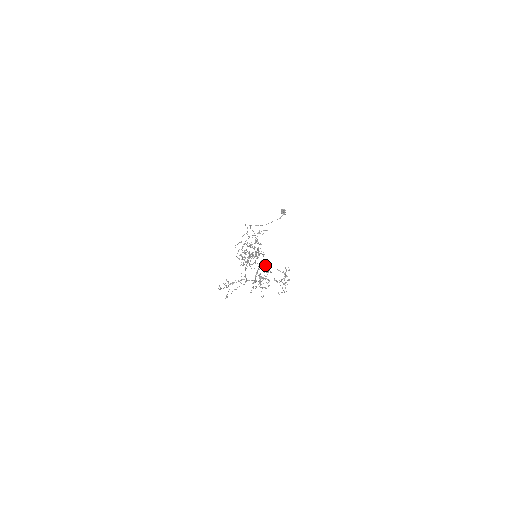
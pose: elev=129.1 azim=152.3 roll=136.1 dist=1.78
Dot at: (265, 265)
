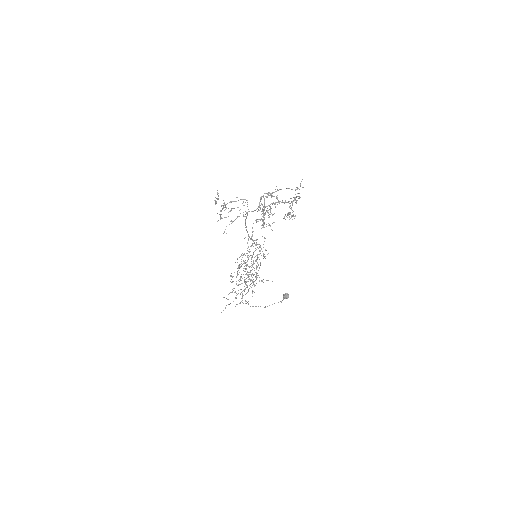
Dot at: (272, 204)
